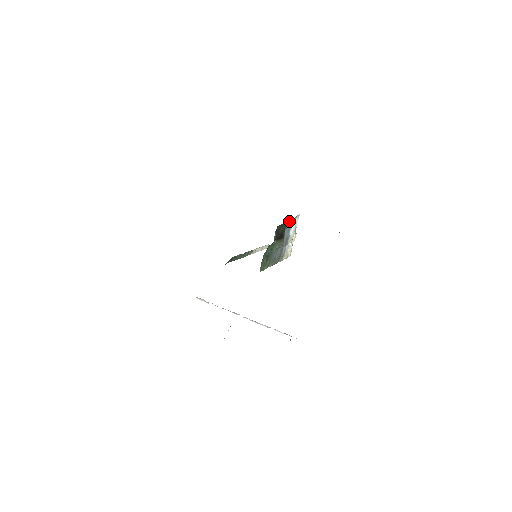
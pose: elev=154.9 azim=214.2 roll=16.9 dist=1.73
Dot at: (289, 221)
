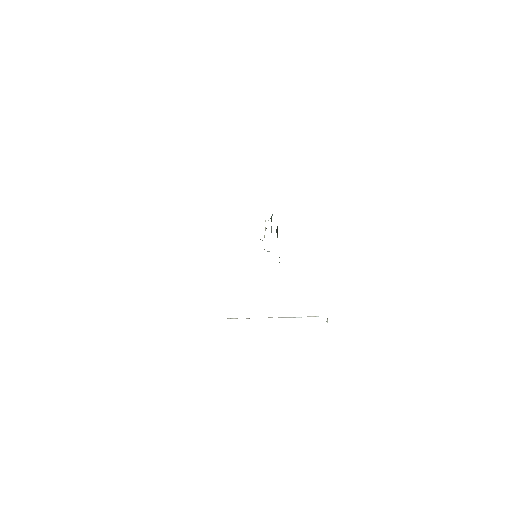
Dot at: occluded
